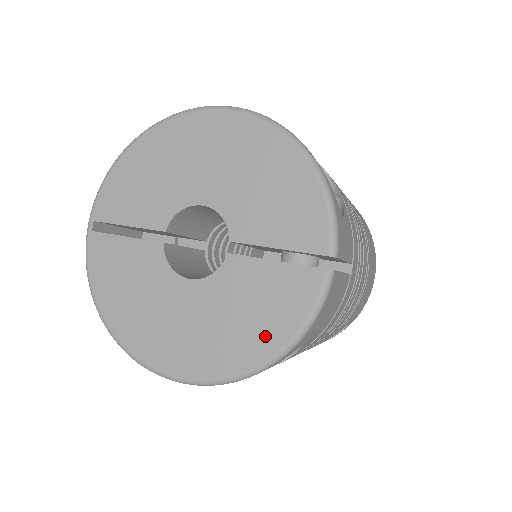
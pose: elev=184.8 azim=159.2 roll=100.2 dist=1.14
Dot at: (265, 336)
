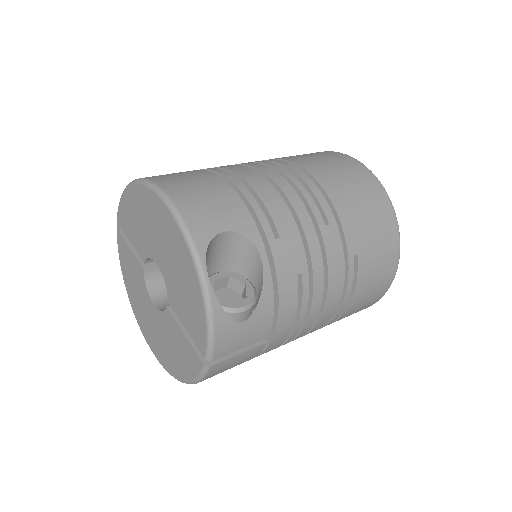
Dot at: (179, 368)
